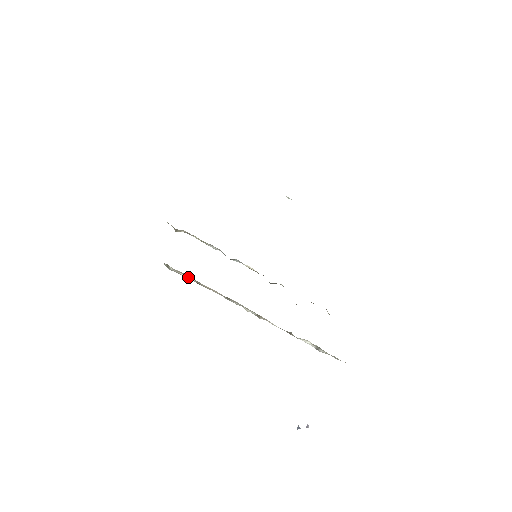
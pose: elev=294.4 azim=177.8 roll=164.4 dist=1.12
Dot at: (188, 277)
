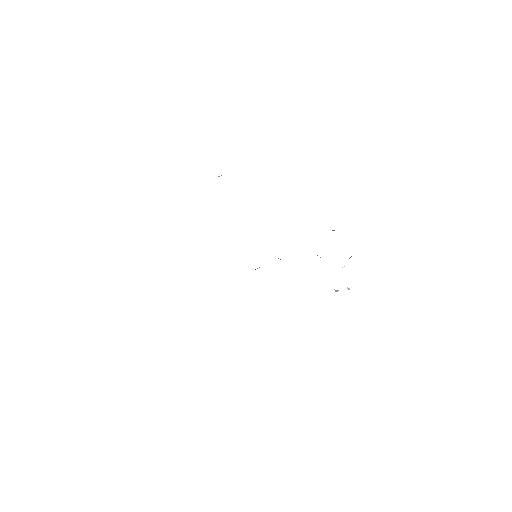
Dot at: occluded
